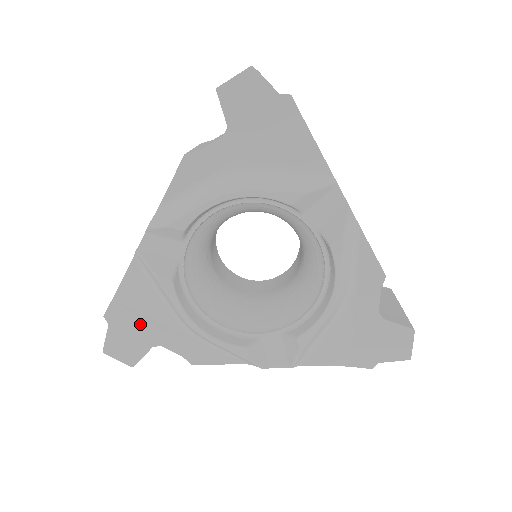
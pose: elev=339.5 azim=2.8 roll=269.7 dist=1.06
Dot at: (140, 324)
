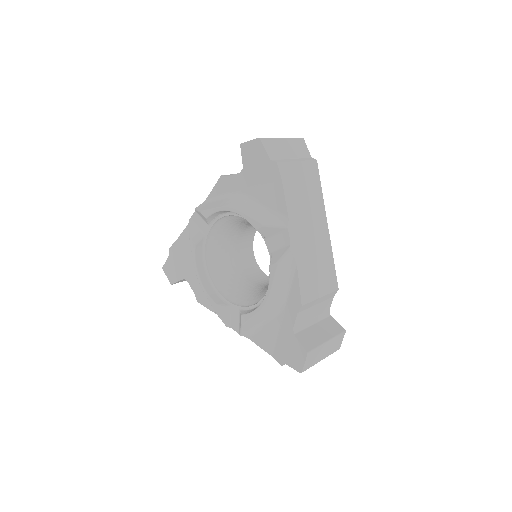
Dot at: (182, 262)
